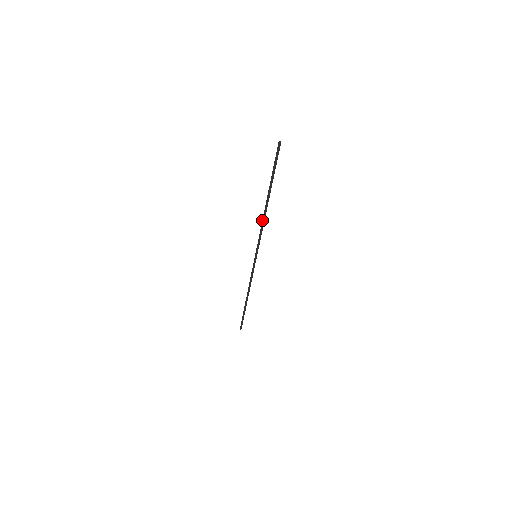
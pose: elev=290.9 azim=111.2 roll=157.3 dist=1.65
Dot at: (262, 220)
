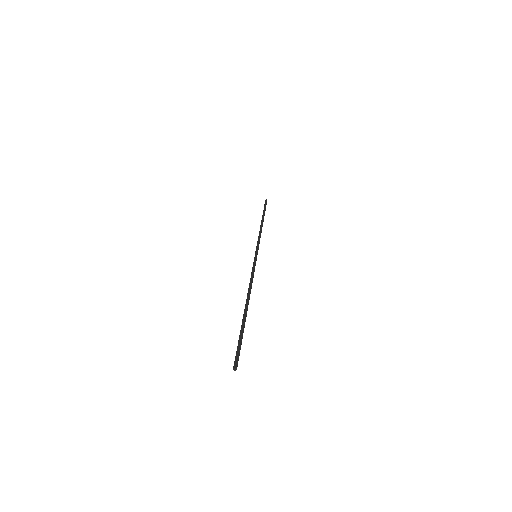
Dot at: occluded
